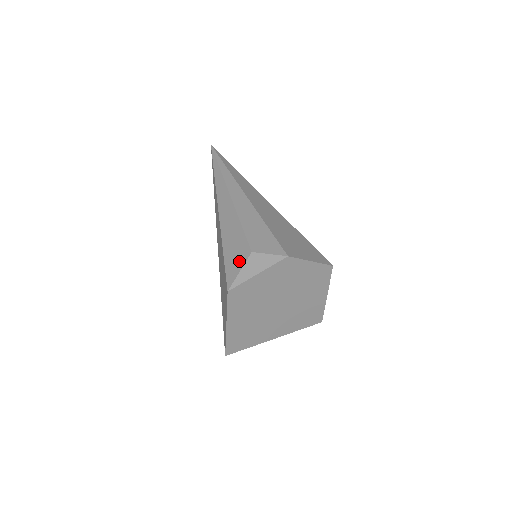
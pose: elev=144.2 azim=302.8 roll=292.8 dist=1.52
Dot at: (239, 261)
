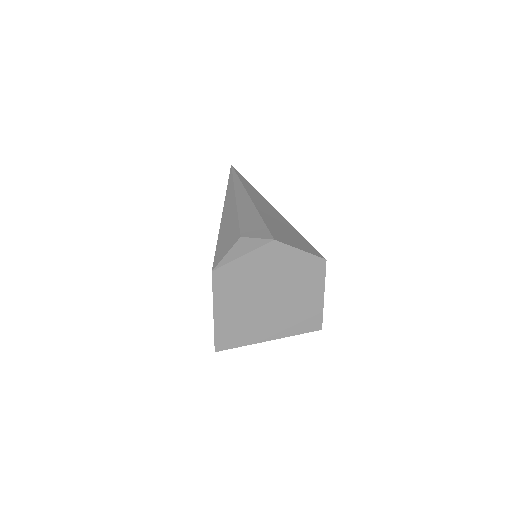
Dot at: (228, 246)
